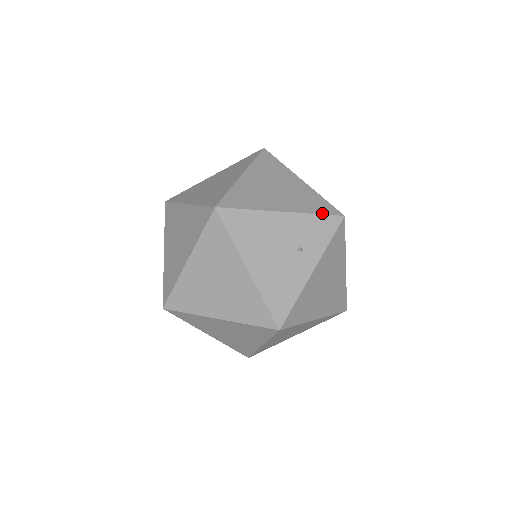
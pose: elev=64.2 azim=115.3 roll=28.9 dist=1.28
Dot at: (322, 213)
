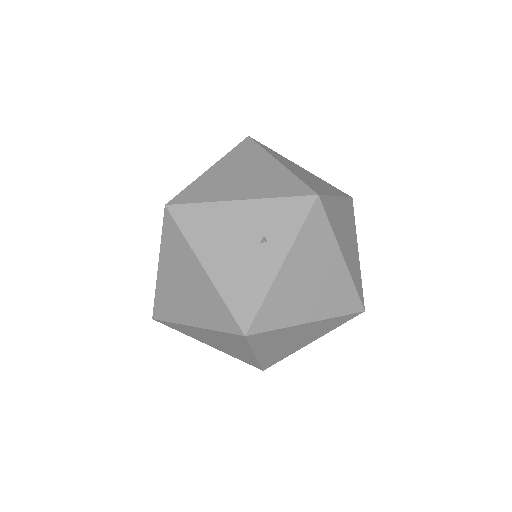
Dot at: (289, 195)
